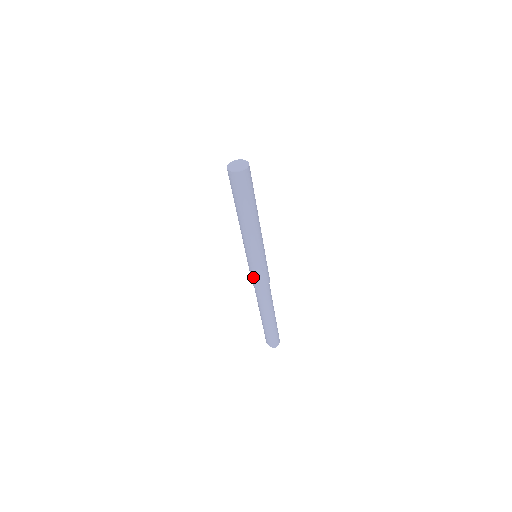
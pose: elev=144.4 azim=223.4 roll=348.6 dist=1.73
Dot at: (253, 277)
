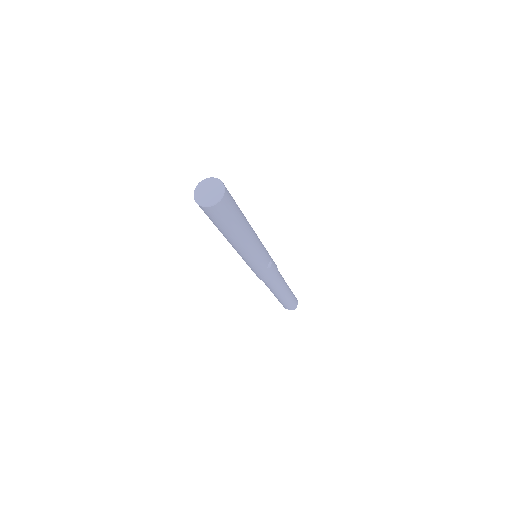
Dot at: (259, 276)
